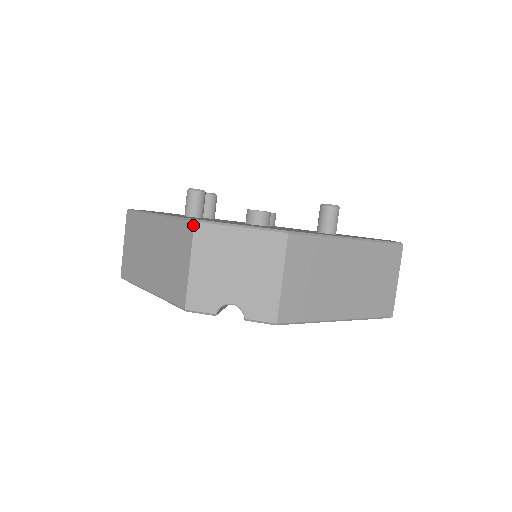
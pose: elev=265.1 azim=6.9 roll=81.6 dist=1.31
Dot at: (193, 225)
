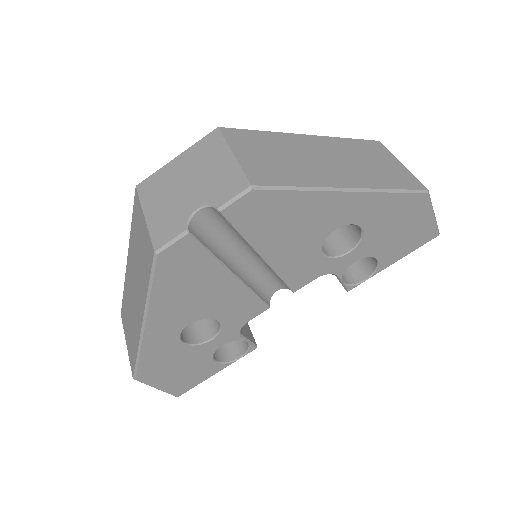
Dot at: (136, 190)
